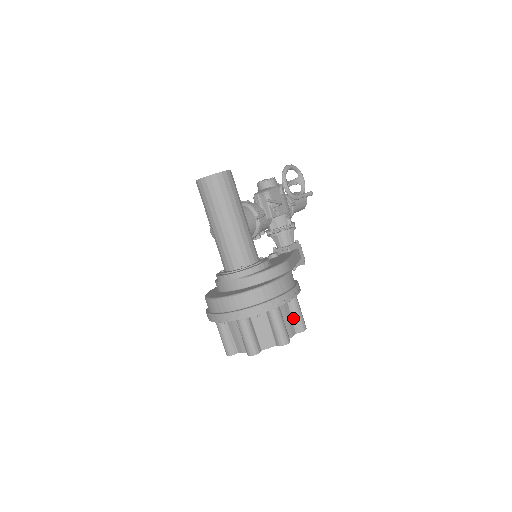
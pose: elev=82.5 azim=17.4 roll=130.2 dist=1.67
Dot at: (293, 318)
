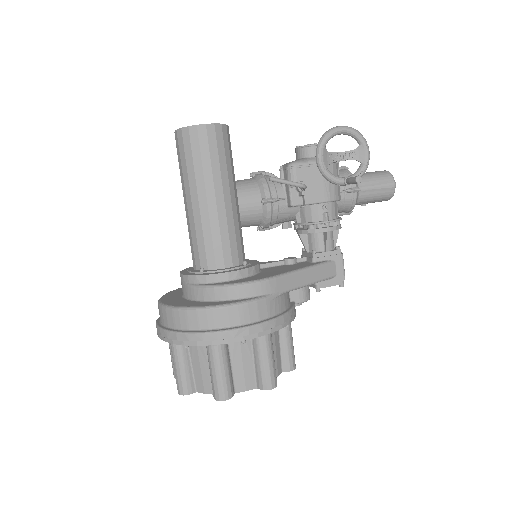
Dot at: (255, 365)
